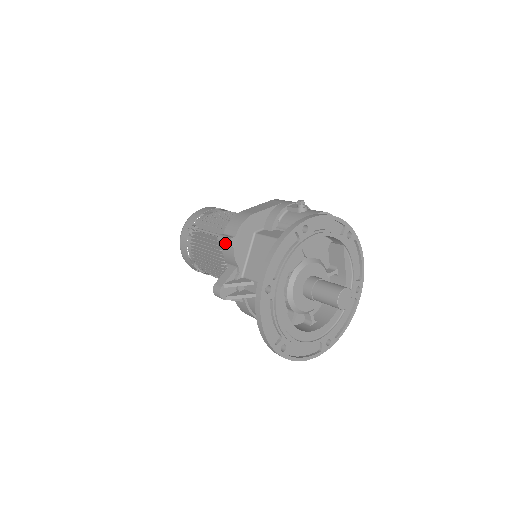
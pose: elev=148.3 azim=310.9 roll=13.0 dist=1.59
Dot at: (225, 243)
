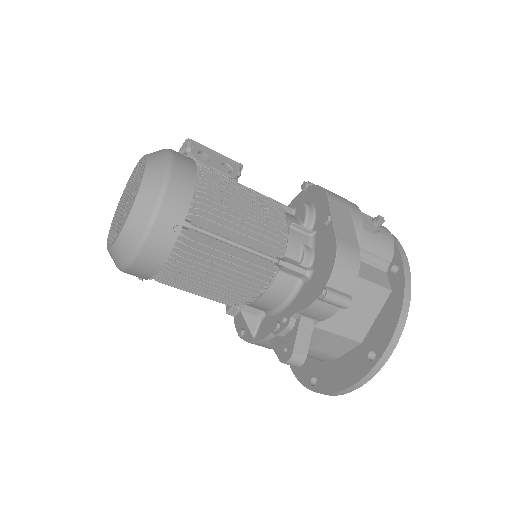
Dot at: (338, 306)
